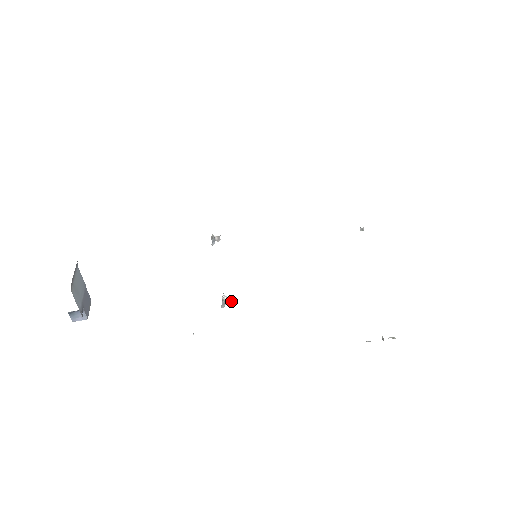
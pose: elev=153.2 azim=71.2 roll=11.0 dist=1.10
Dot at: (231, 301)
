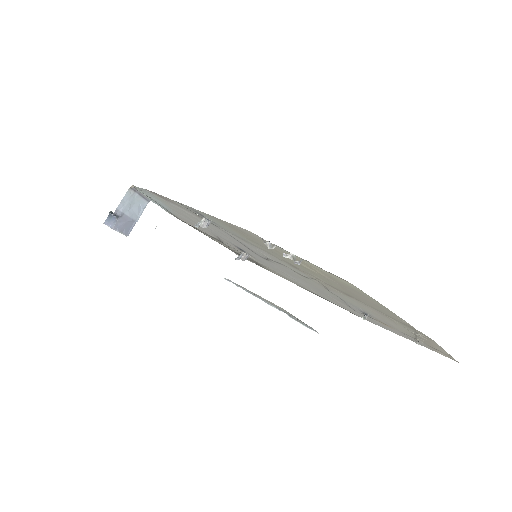
Dot at: (205, 226)
